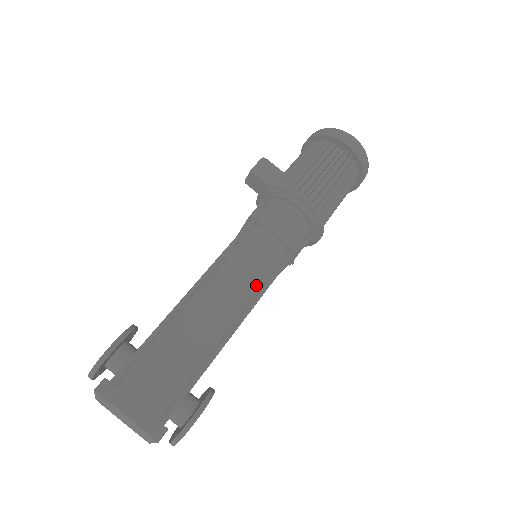
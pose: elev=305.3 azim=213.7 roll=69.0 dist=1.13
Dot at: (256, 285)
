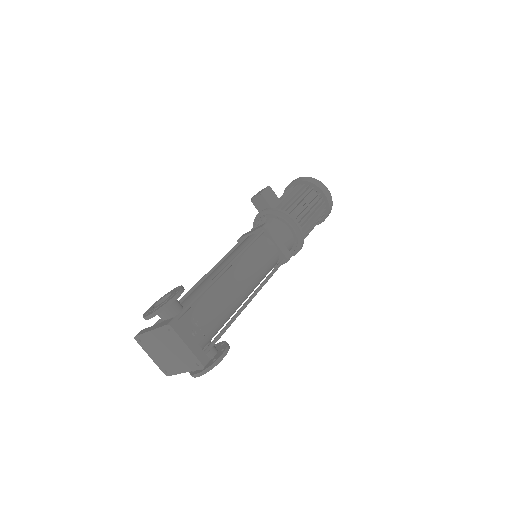
Dot at: (261, 276)
